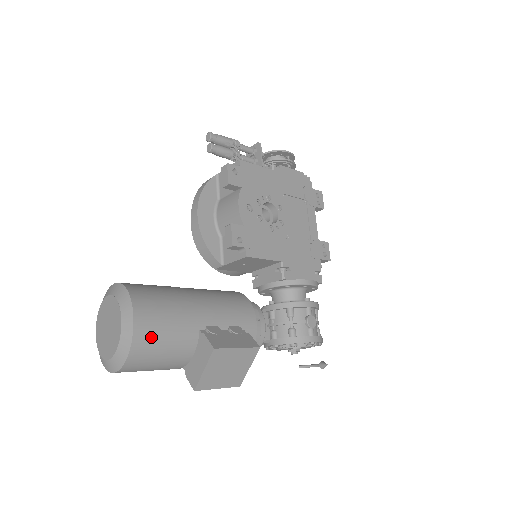
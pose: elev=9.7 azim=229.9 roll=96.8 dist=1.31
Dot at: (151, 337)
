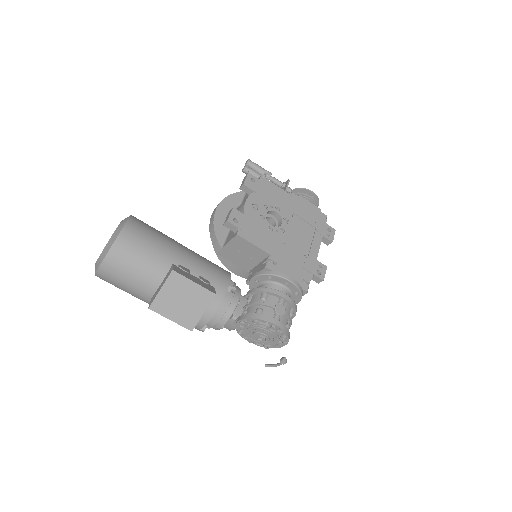
Dot at: (130, 247)
